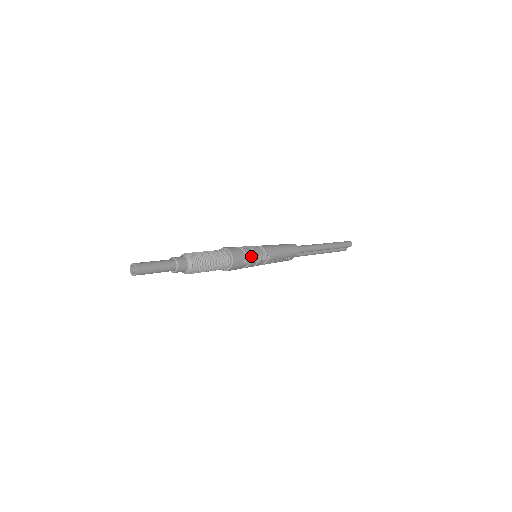
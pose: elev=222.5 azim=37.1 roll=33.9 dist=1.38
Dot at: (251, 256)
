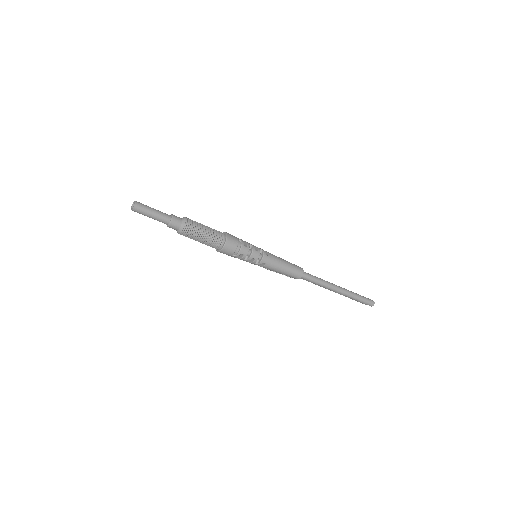
Dot at: (244, 255)
